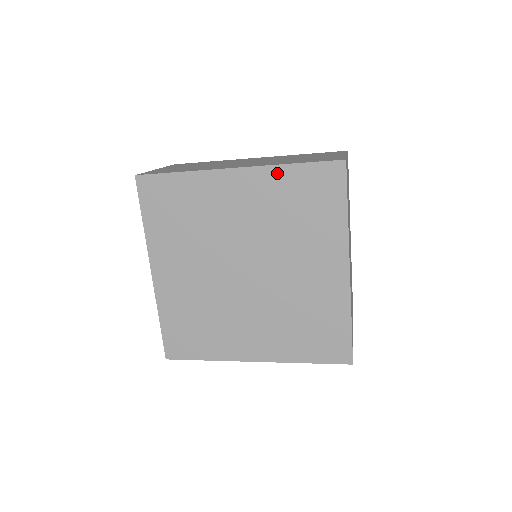
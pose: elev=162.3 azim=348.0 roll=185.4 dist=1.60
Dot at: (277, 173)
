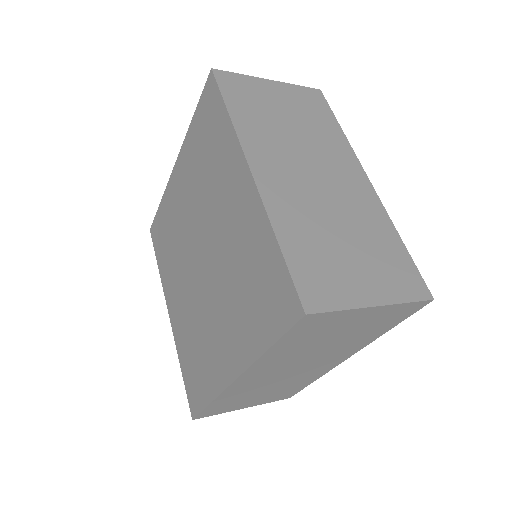
Dot at: (264, 228)
